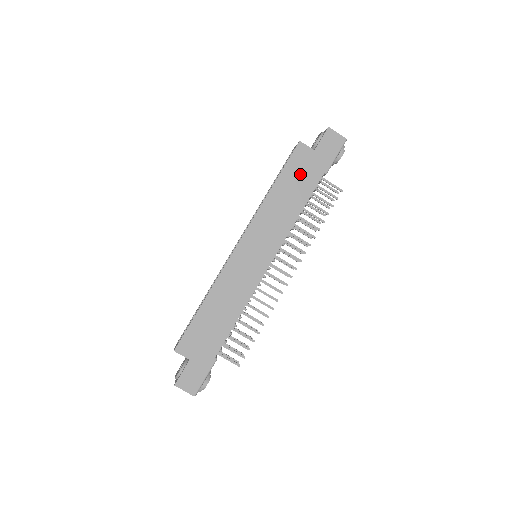
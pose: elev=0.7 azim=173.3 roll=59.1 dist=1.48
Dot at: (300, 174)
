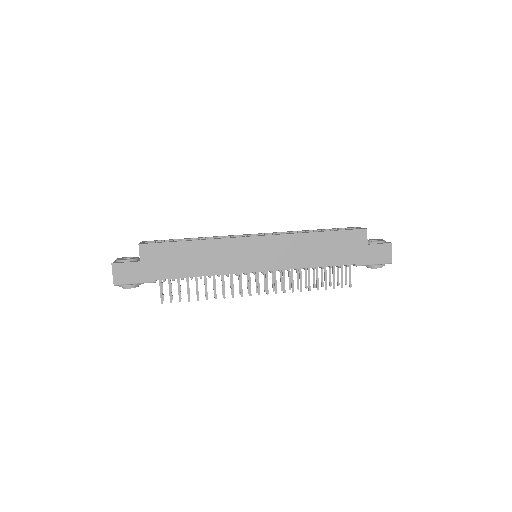
Dot at: (342, 246)
